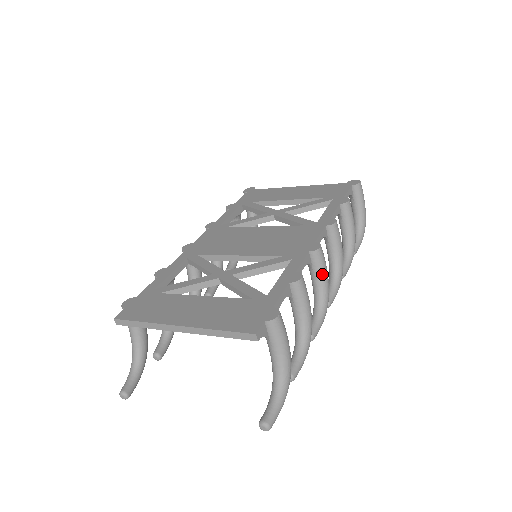
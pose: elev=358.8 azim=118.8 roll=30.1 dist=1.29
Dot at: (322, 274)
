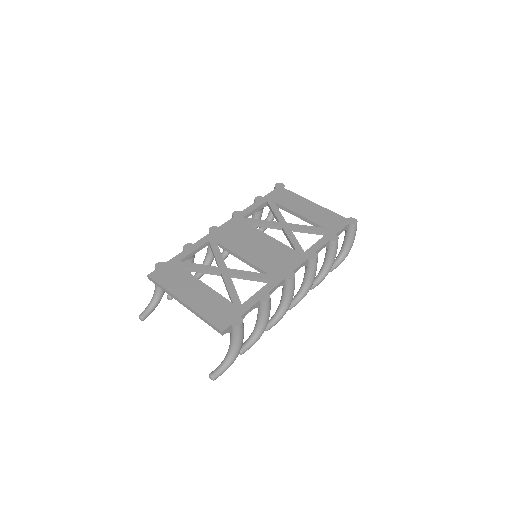
Dot at: (289, 294)
